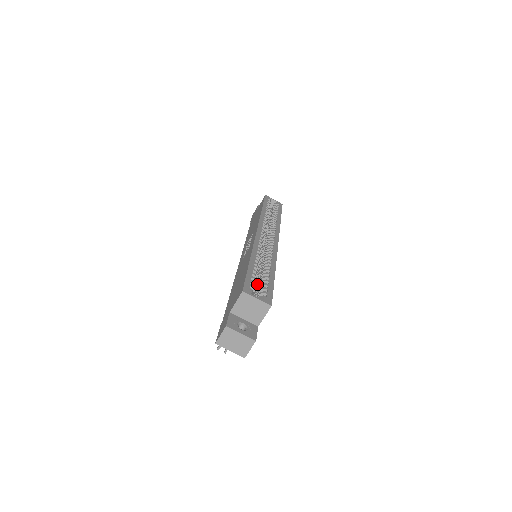
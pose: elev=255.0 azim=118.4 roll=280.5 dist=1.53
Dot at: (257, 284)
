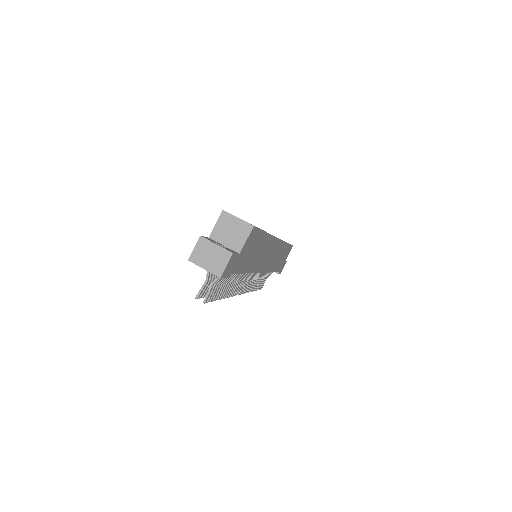
Dot at: occluded
